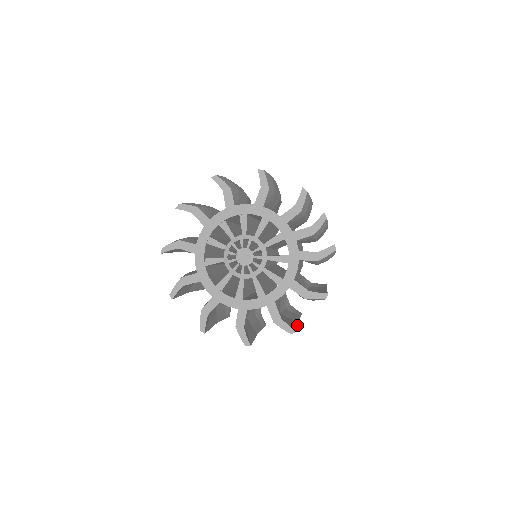
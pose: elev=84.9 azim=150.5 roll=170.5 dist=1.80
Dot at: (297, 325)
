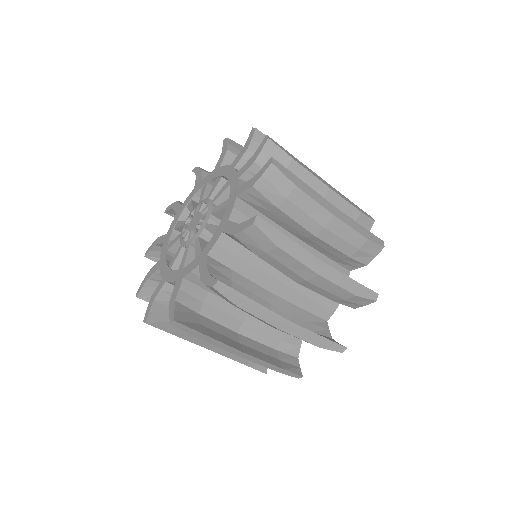
Dot at: (260, 304)
